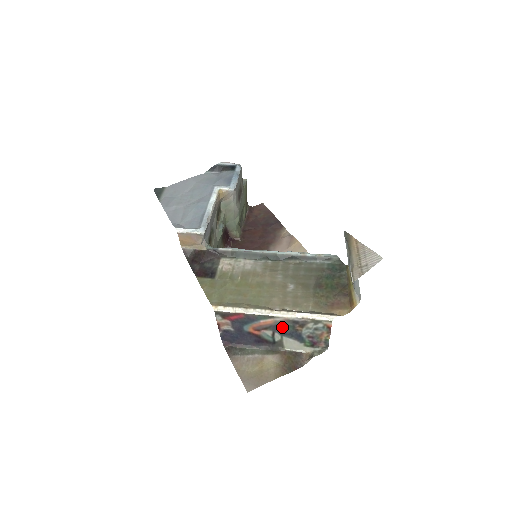
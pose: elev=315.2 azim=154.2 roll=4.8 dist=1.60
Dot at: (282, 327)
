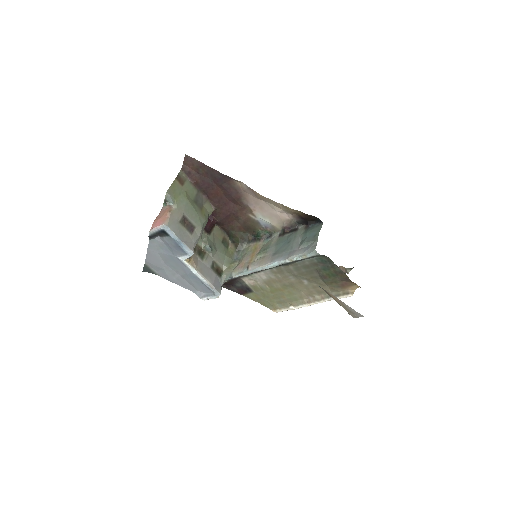
Dot at: occluded
